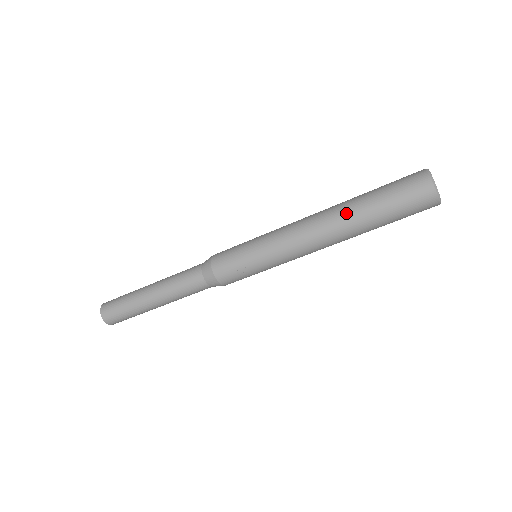
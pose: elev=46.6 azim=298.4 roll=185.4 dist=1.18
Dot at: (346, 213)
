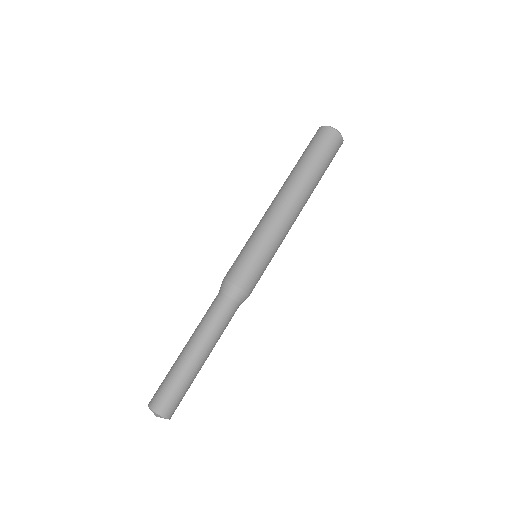
Dot at: occluded
